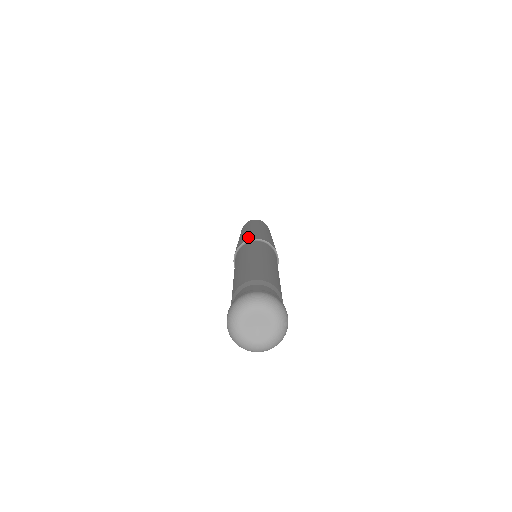
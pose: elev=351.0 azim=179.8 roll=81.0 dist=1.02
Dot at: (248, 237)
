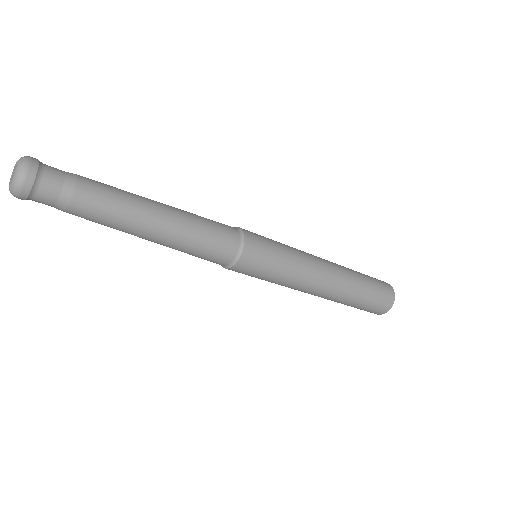
Dot at: occluded
